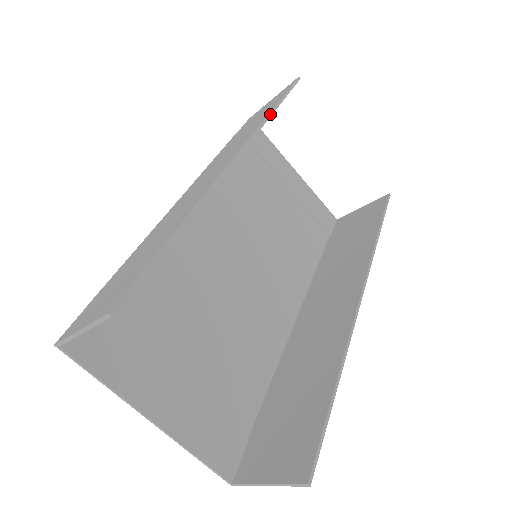
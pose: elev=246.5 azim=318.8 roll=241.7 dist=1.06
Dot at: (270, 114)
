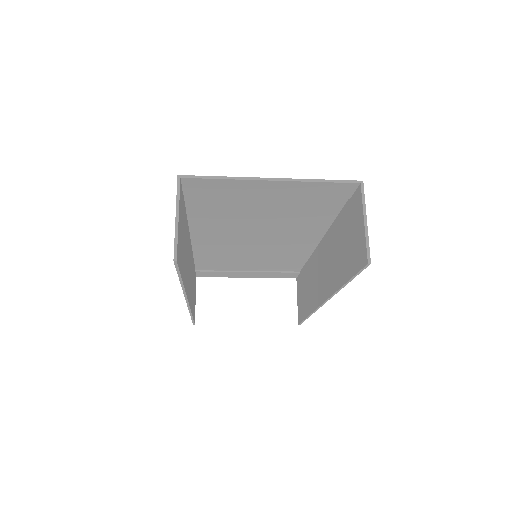
Dot at: (182, 287)
